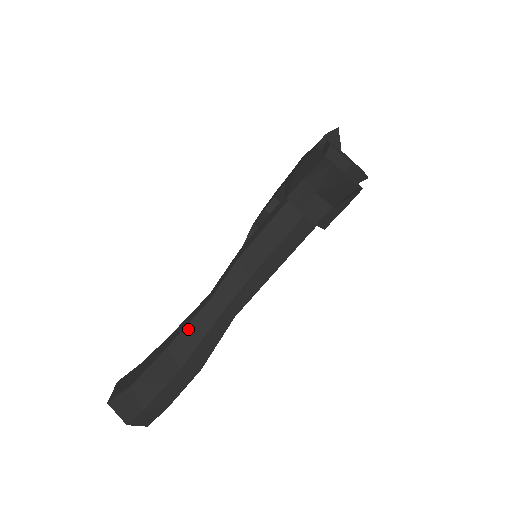
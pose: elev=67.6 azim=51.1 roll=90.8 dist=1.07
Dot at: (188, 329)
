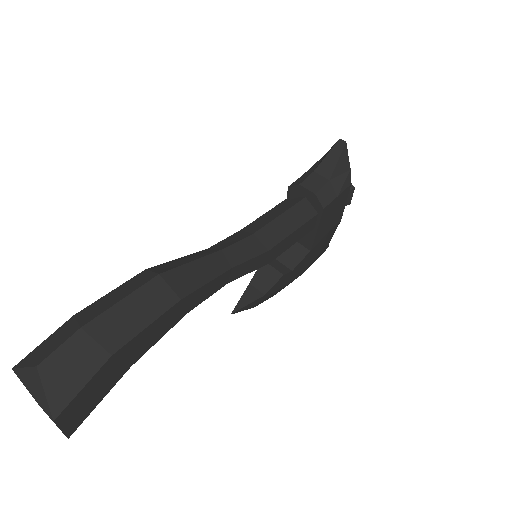
Dot at: (177, 260)
